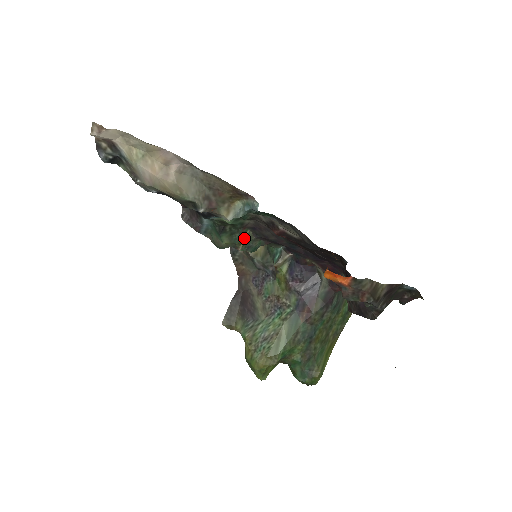
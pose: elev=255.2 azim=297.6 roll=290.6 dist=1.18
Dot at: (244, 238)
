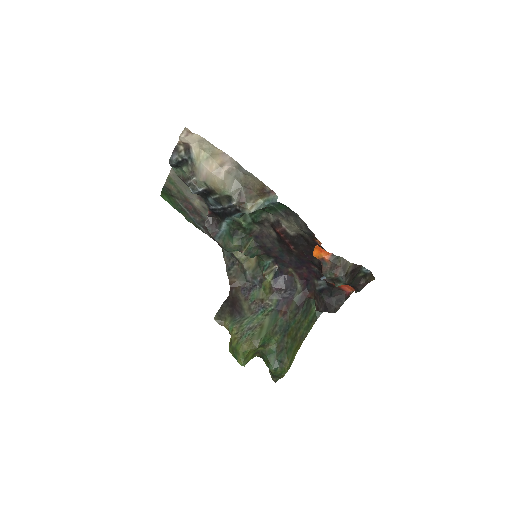
Dot at: (248, 244)
